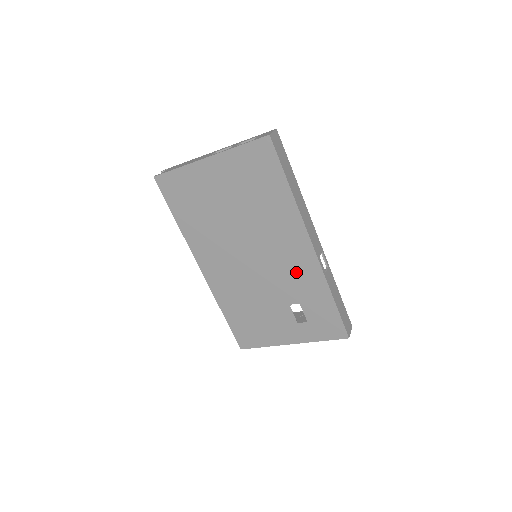
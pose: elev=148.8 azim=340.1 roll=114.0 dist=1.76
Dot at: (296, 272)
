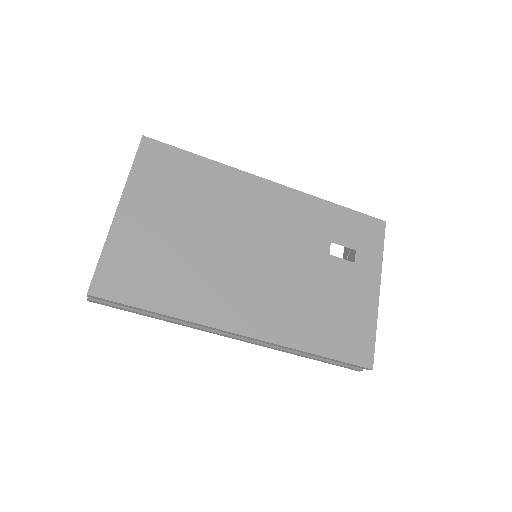
Dot at: (293, 218)
